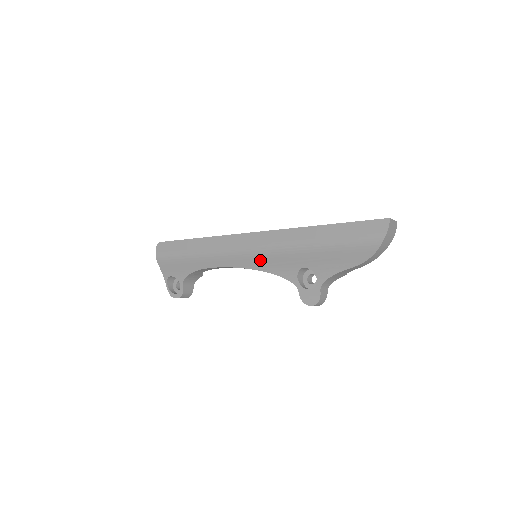
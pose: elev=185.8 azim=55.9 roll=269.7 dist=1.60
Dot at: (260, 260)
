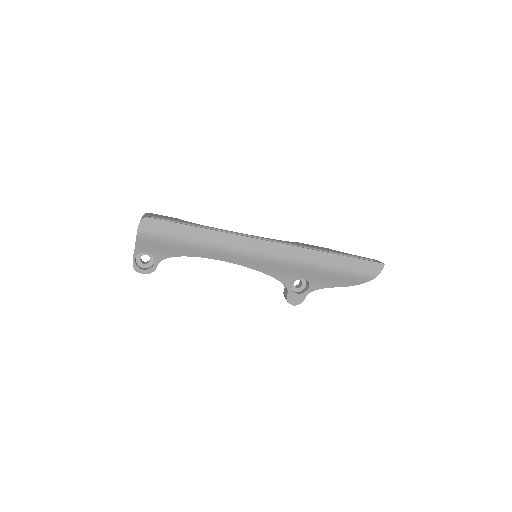
Dot at: (268, 265)
